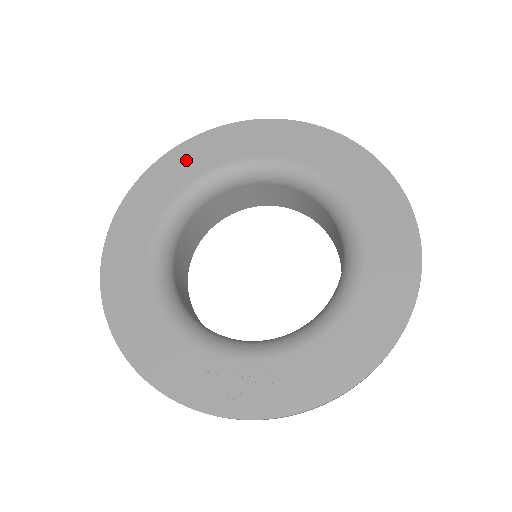
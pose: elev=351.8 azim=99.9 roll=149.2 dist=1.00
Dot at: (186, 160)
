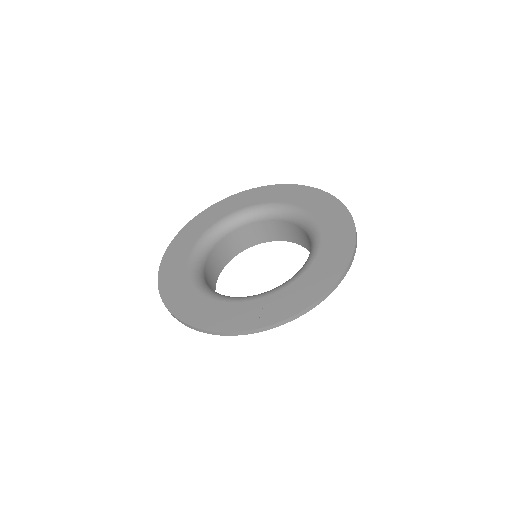
Dot at: (205, 219)
